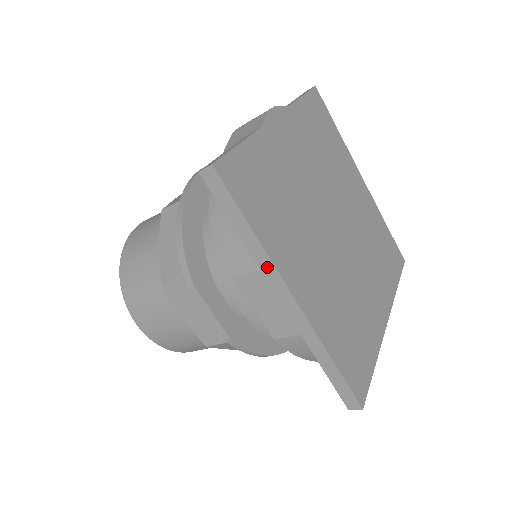
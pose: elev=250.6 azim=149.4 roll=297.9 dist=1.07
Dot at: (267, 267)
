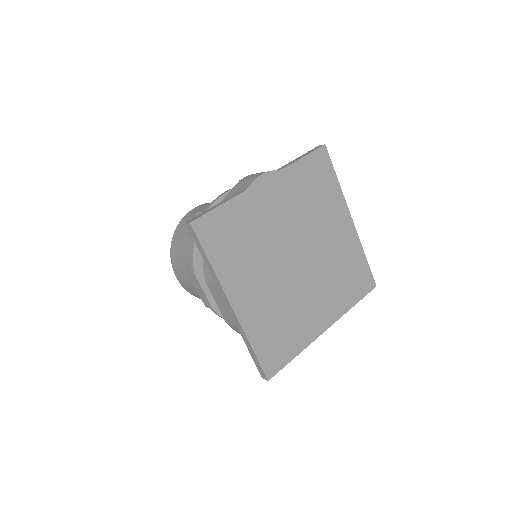
Dot at: (218, 285)
